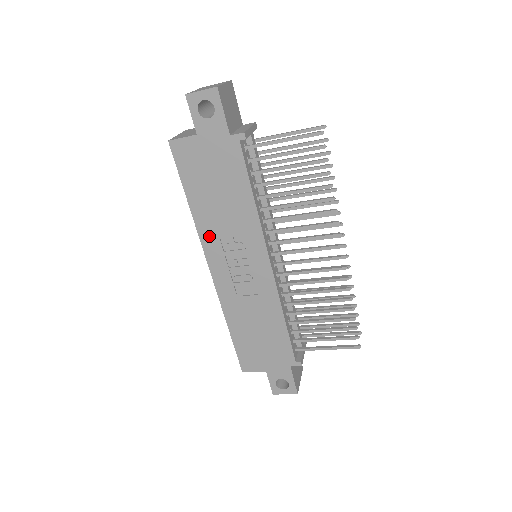
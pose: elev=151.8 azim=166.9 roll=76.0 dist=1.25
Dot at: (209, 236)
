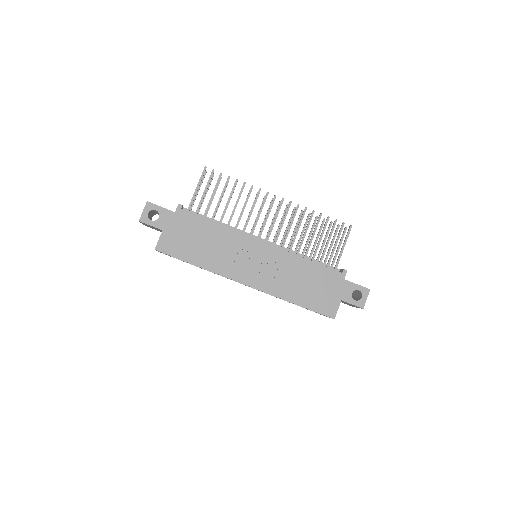
Dot at: (223, 268)
